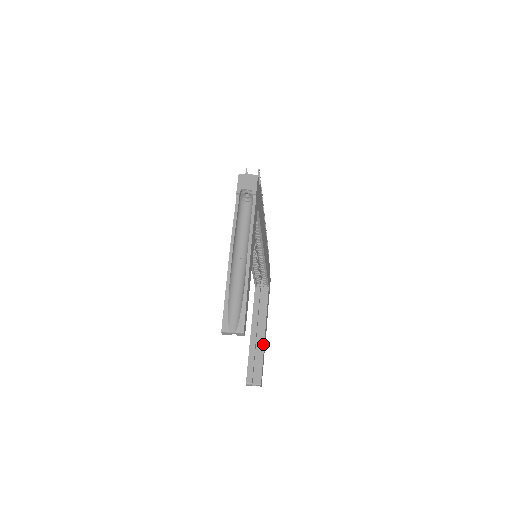
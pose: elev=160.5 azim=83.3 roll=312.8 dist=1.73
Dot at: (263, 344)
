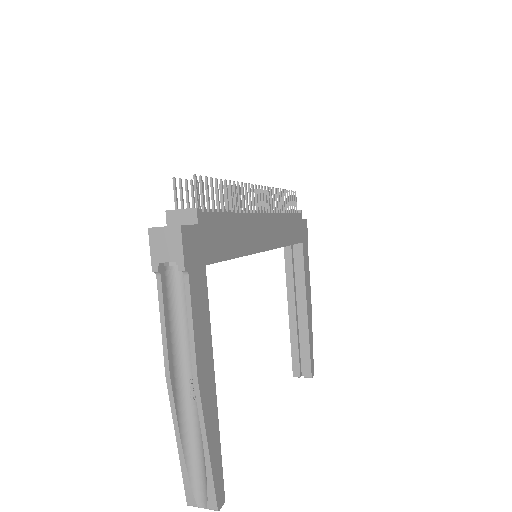
Dot at: (306, 326)
